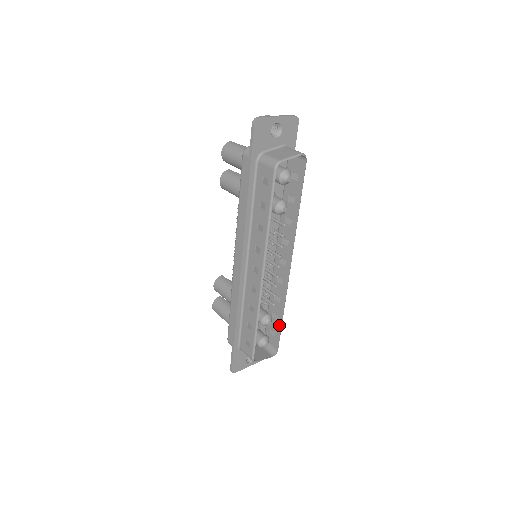
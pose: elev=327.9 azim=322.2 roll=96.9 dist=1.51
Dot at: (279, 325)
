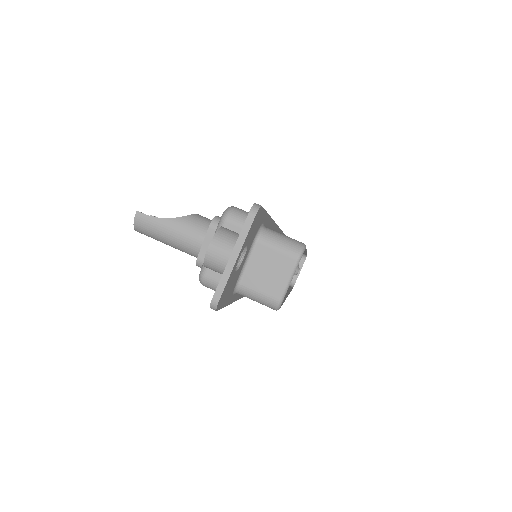
Dot at: occluded
